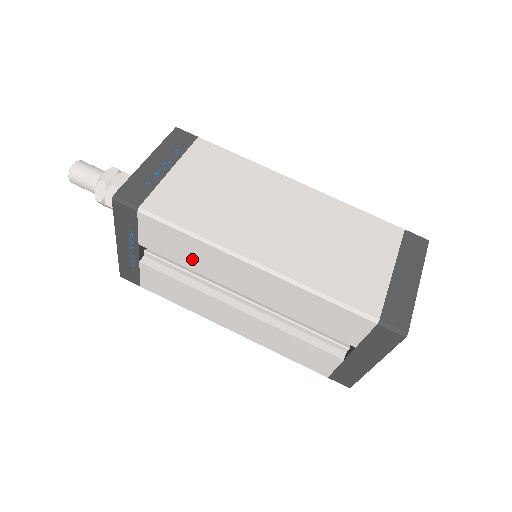
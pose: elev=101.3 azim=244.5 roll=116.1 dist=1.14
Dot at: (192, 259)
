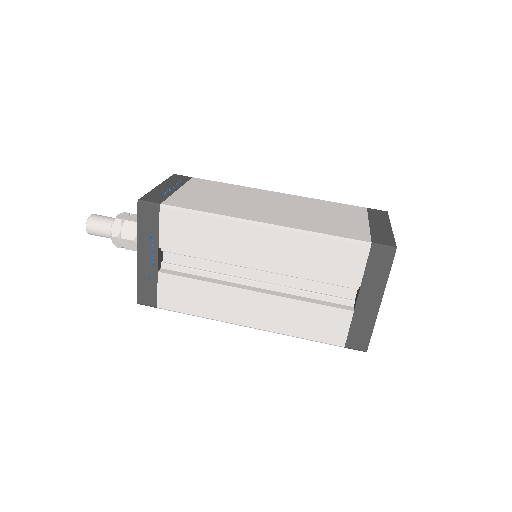
Dot at: (208, 244)
